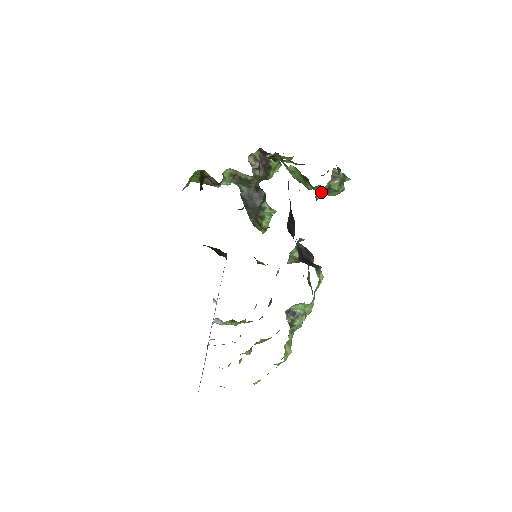
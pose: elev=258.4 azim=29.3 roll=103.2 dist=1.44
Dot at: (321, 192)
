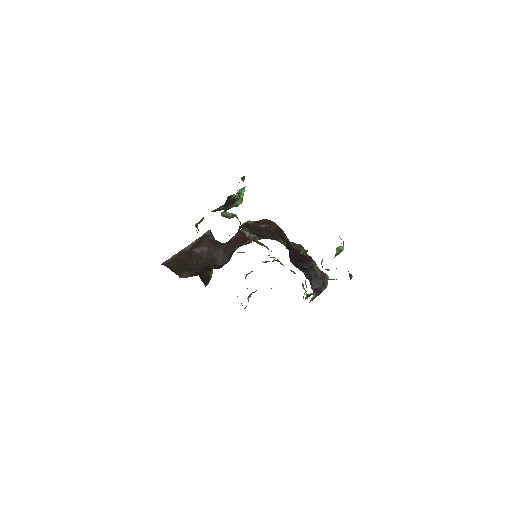
Dot at: occluded
